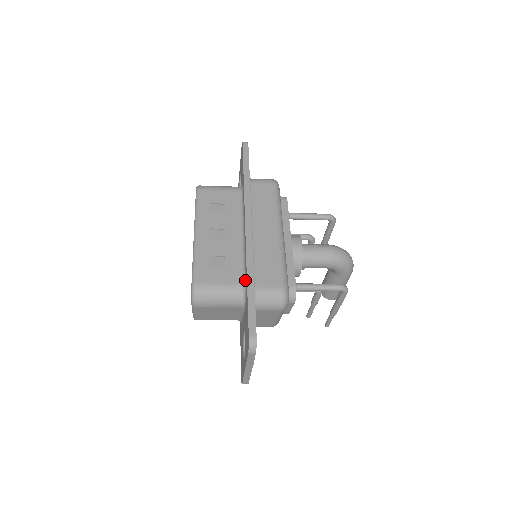
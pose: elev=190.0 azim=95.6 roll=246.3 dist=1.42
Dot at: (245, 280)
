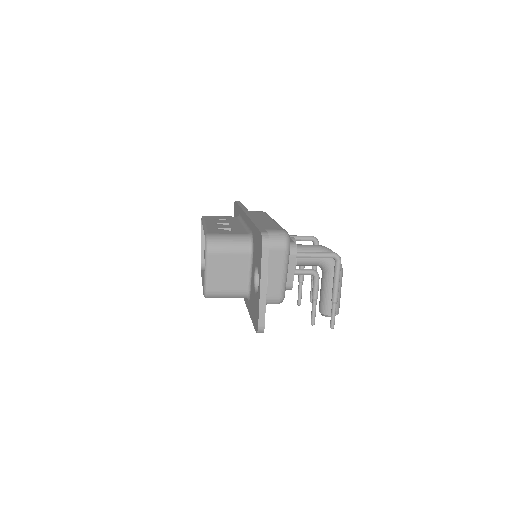
Dot at: (251, 231)
